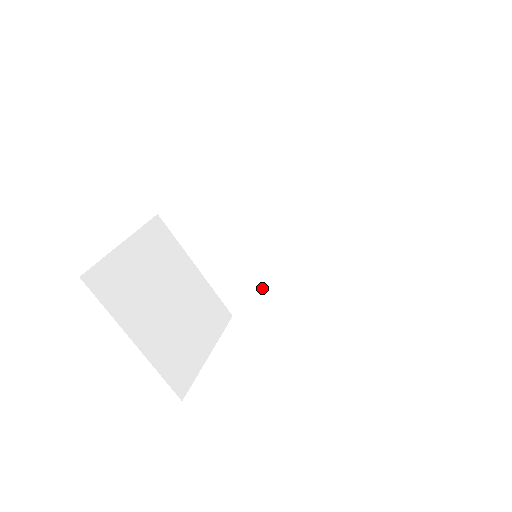
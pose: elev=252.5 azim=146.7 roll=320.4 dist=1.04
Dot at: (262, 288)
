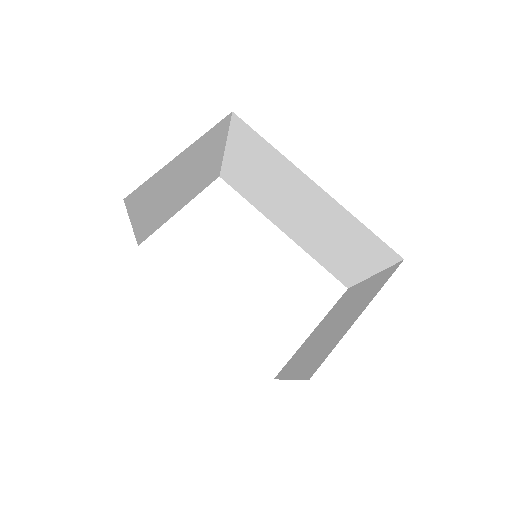
Dot at: (253, 199)
